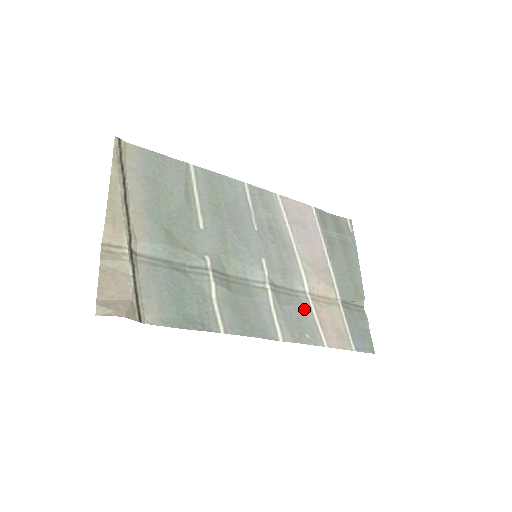
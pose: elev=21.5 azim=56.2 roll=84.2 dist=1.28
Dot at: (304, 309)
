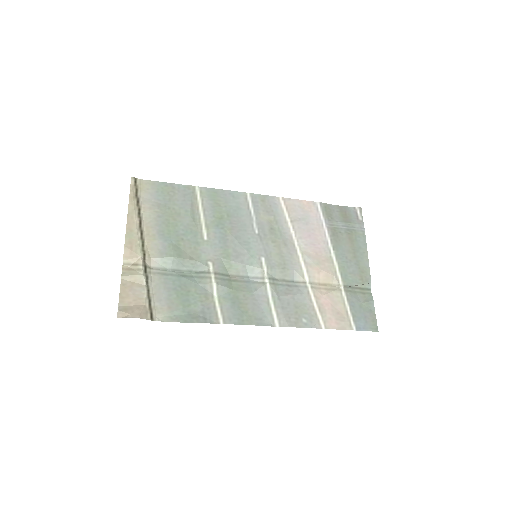
Dot at: (302, 297)
